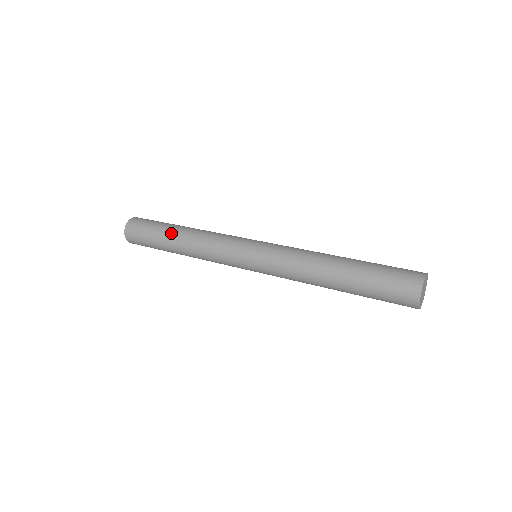
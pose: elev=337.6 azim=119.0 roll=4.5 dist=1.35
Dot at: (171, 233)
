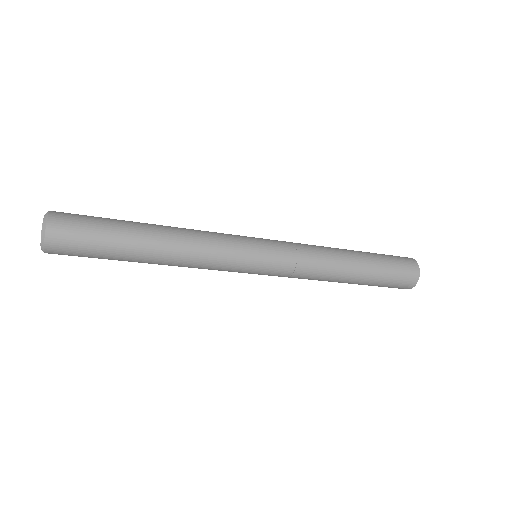
Dot at: (142, 226)
